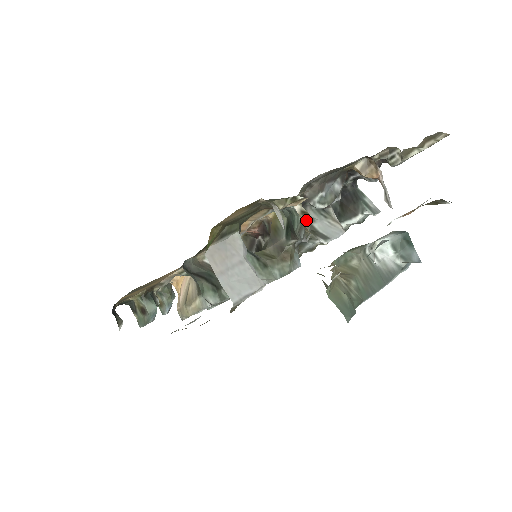
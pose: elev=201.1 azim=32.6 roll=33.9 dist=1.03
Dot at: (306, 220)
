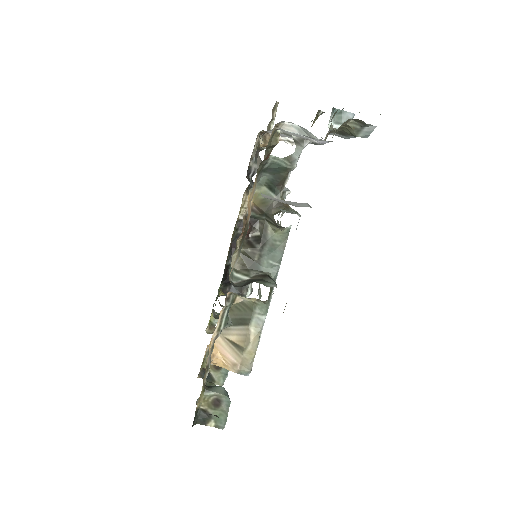
Dot at: (283, 160)
